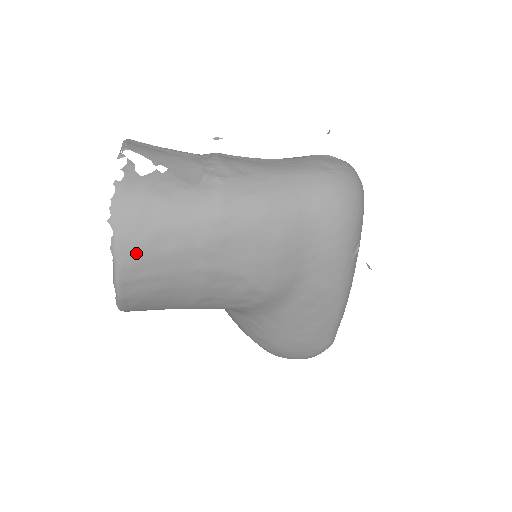
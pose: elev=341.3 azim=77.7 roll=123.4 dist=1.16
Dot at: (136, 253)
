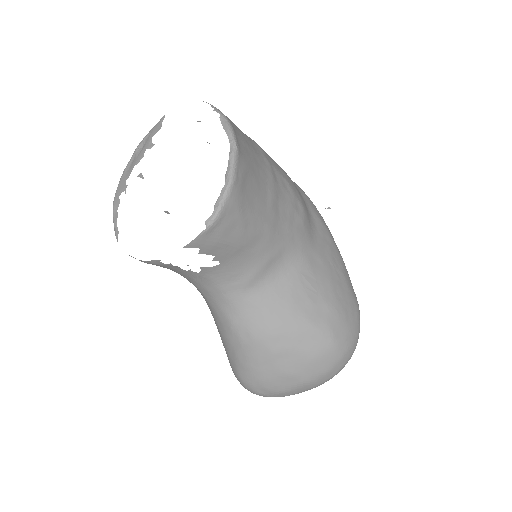
Dot at: occluded
